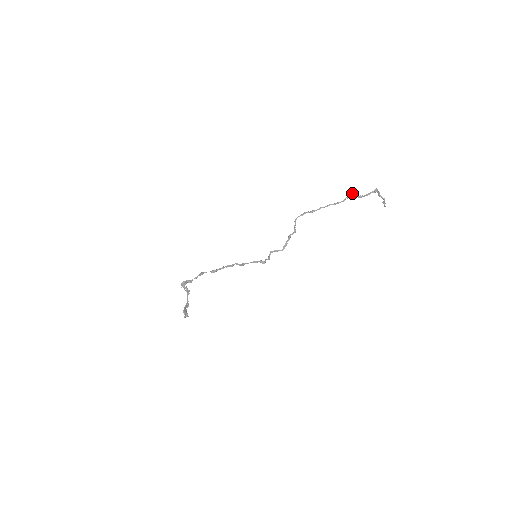
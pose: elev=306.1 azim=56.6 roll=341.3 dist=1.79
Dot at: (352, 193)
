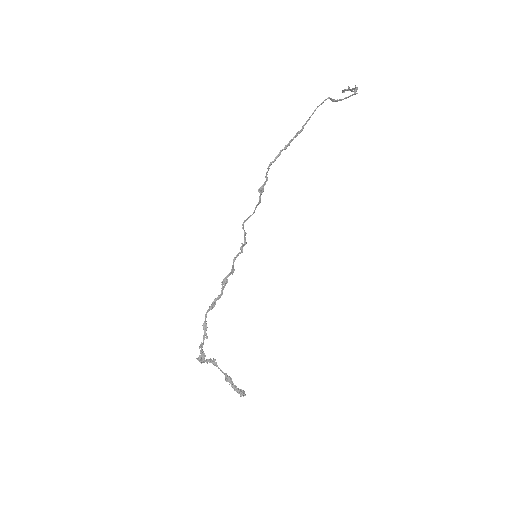
Dot at: (329, 98)
